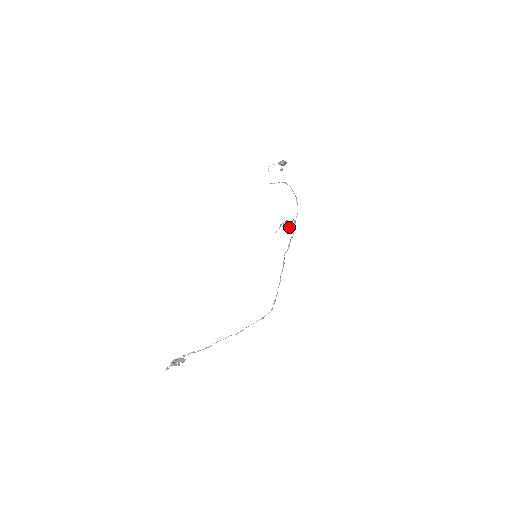
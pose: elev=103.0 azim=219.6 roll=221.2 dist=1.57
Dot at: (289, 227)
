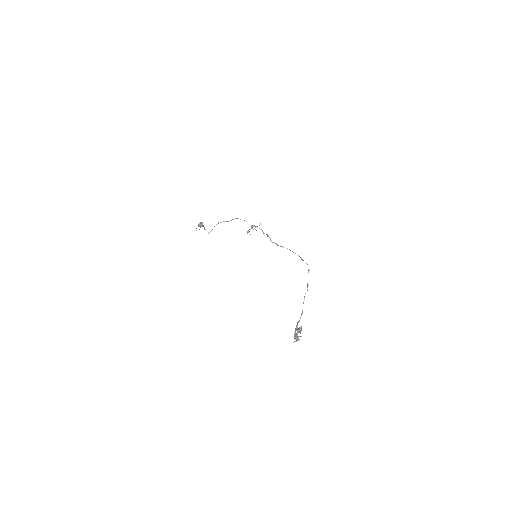
Dot at: occluded
